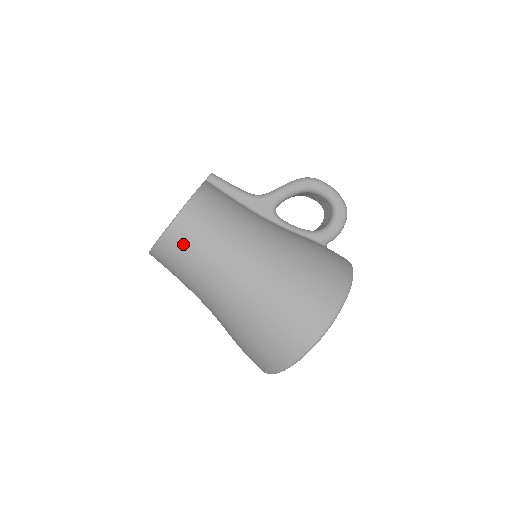
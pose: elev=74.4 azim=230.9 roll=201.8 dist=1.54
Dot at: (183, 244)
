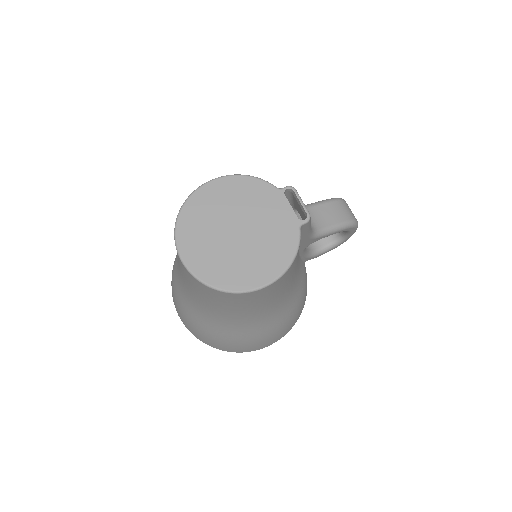
Dot at: (236, 301)
